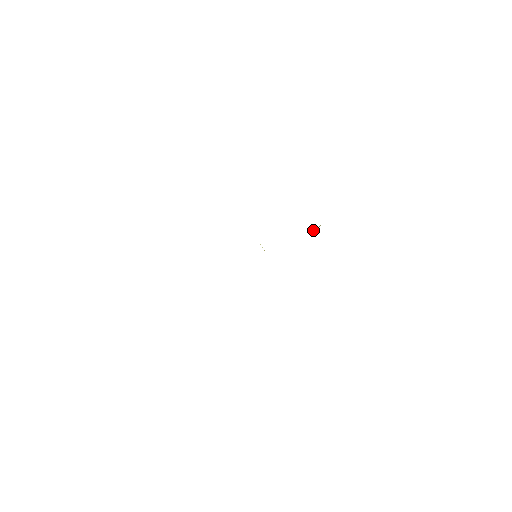
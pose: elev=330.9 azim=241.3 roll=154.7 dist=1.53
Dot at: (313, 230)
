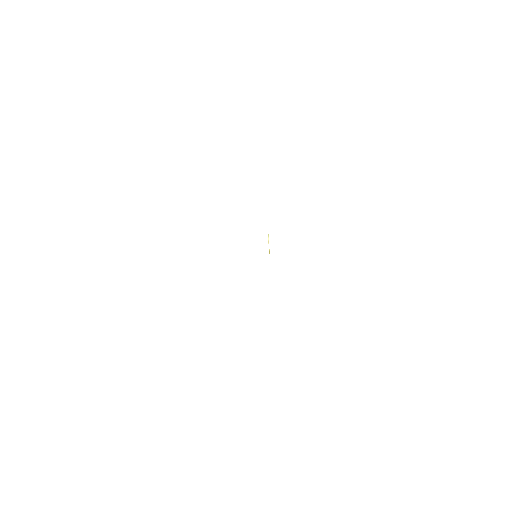
Dot at: occluded
